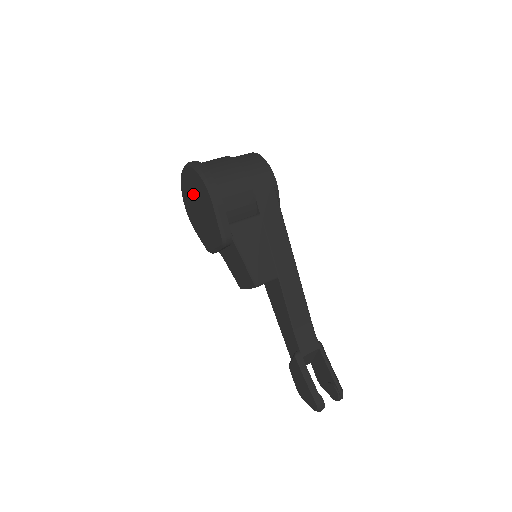
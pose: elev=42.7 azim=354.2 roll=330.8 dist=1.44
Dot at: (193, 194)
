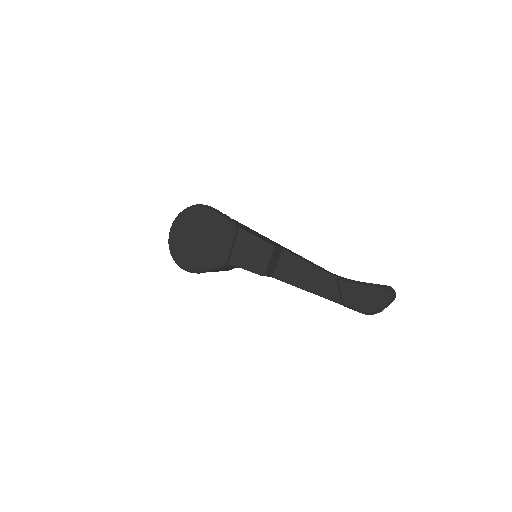
Dot at: (188, 235)
